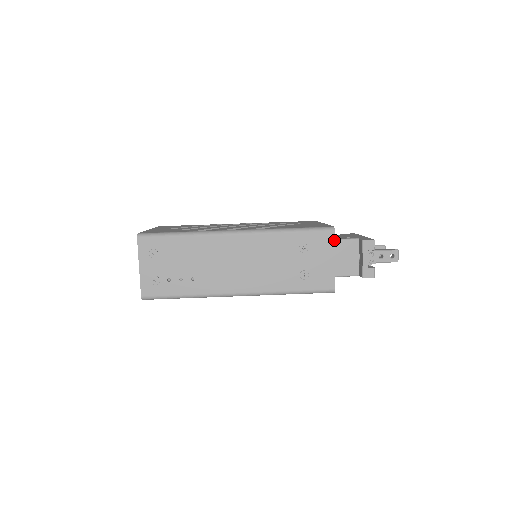
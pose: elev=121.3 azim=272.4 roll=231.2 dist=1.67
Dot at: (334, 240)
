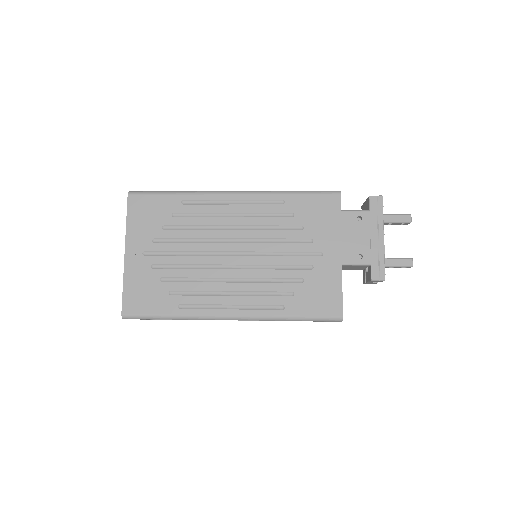
Dot at: occluded
